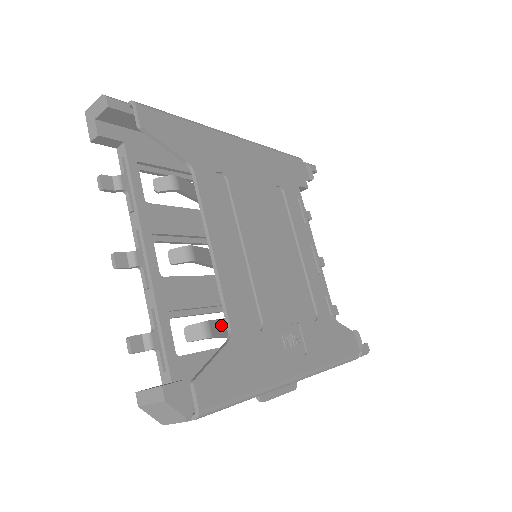
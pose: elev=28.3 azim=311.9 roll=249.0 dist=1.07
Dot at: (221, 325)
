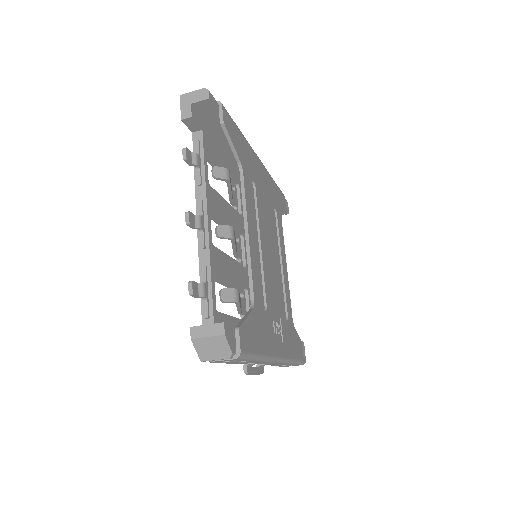
Dot at: occluded
